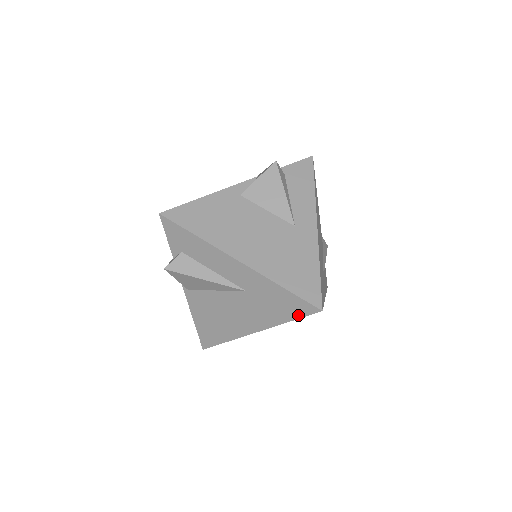
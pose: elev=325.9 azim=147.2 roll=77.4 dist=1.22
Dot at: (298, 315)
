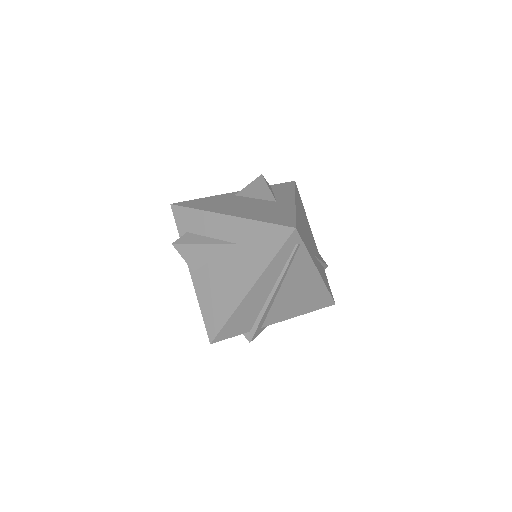
Dot at: (279, 245)
